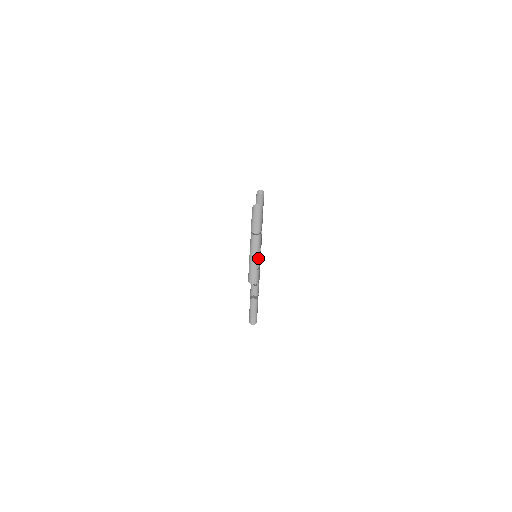
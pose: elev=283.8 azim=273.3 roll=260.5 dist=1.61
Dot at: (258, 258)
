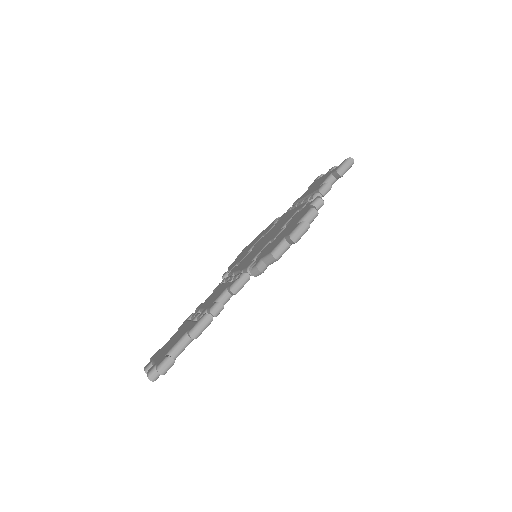
Dot at: occluded
